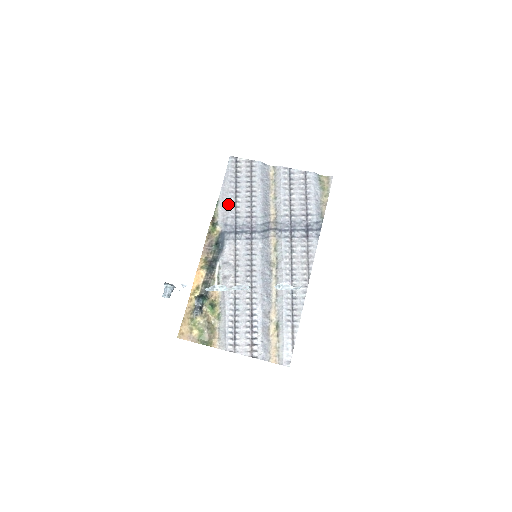
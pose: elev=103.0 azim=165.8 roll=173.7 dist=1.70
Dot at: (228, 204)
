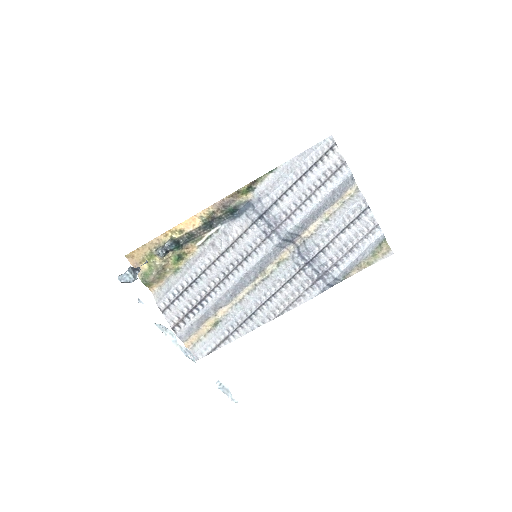
Dot at: (281, 182)
